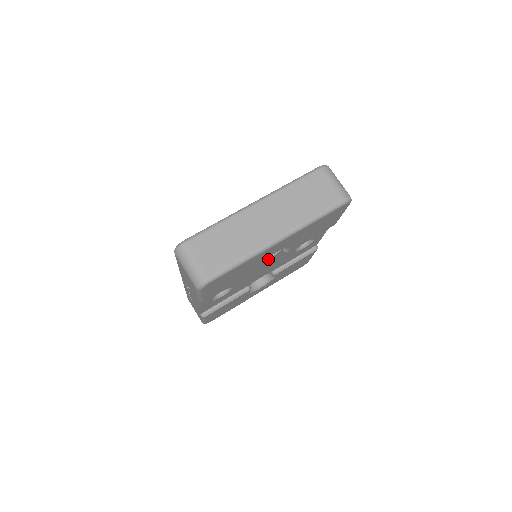
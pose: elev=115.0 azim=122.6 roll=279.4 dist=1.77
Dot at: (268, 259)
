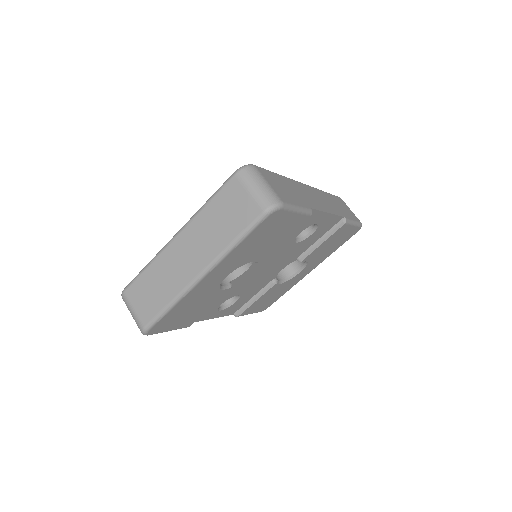
Dot at: (246, 270)
